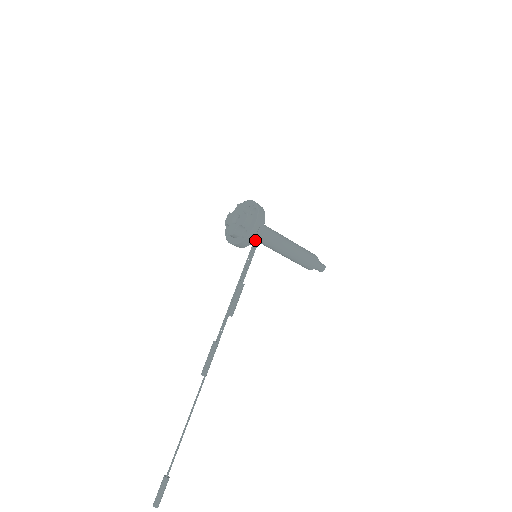
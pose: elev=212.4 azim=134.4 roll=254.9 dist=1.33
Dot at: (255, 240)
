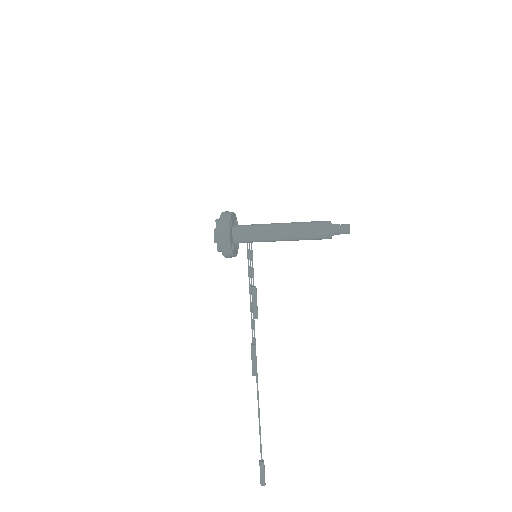
Dot at: (247, 243)
